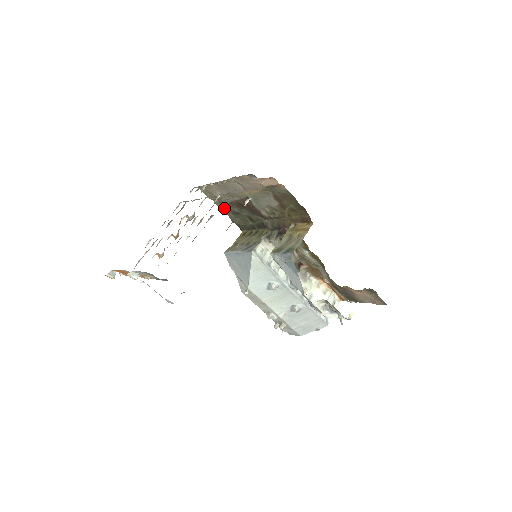
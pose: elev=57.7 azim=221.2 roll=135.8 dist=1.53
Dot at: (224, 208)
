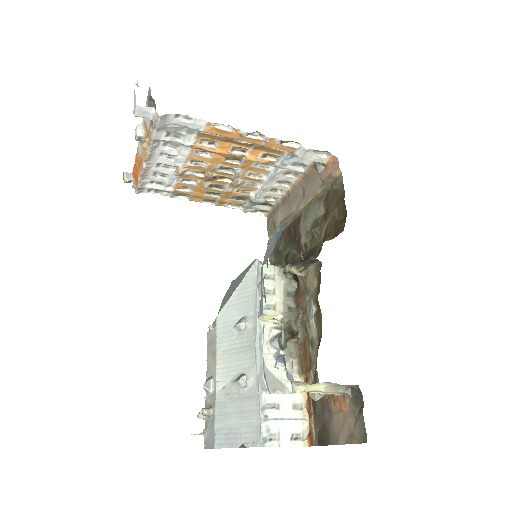
Dot at: occluded
